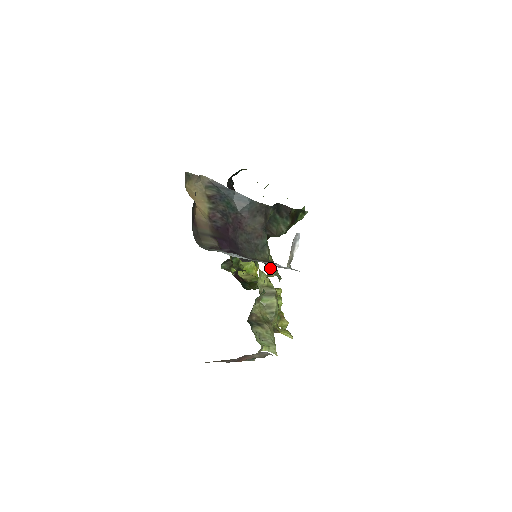
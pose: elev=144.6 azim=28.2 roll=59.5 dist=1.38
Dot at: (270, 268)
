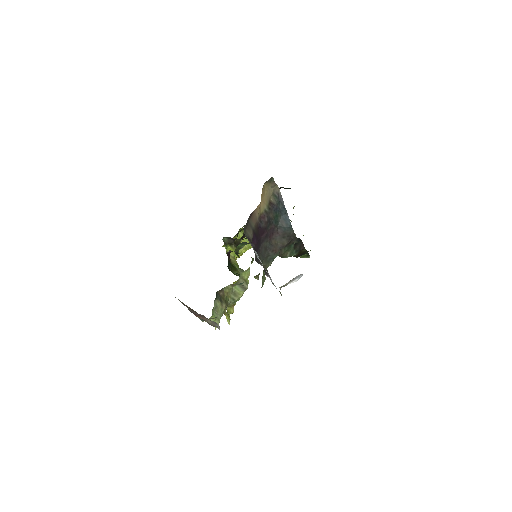
Dot at: (263, 275)
